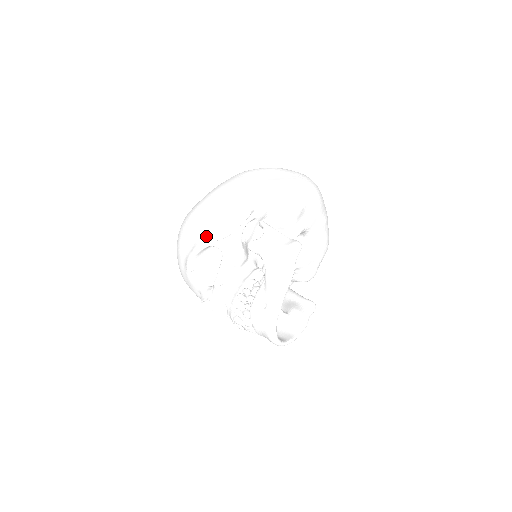
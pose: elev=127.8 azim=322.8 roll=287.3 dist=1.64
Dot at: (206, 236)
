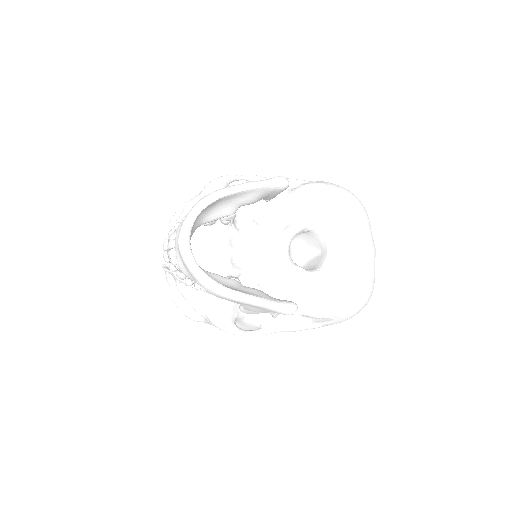
Dot at: occluded
